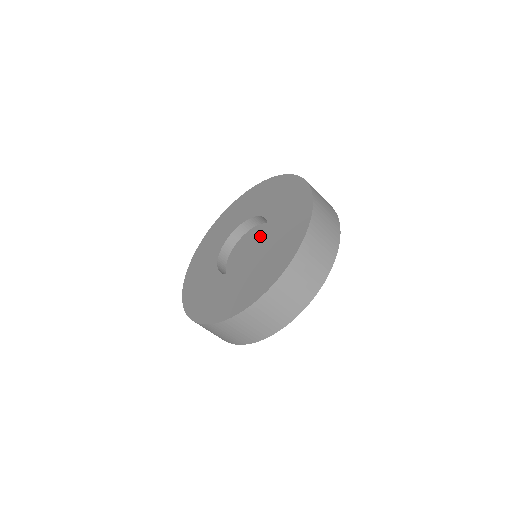
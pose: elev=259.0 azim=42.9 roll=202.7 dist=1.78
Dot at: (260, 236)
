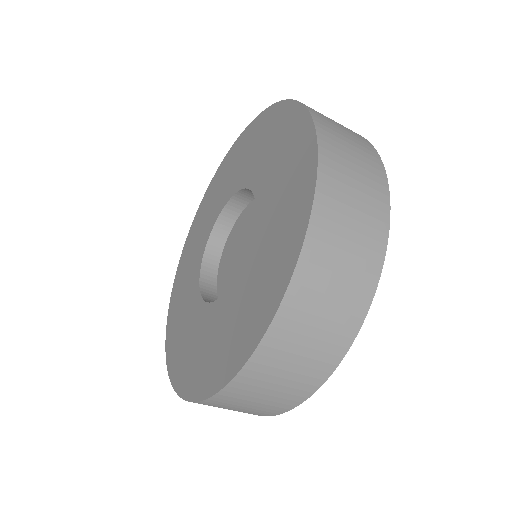
Dot at: occluded
